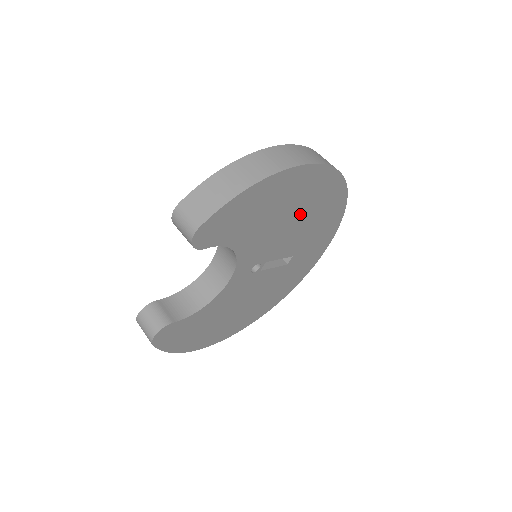
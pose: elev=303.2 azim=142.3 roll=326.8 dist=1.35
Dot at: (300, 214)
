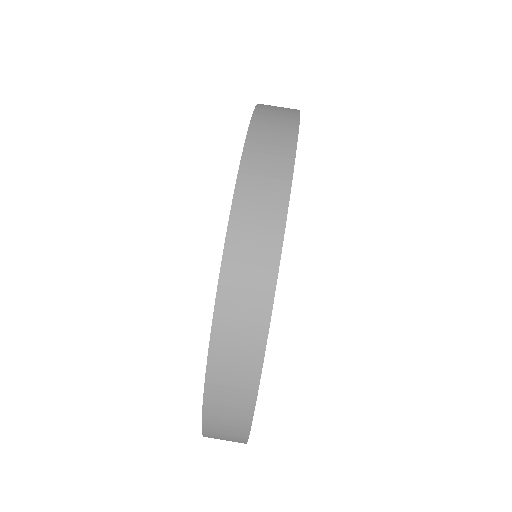
Dot at: occluded
